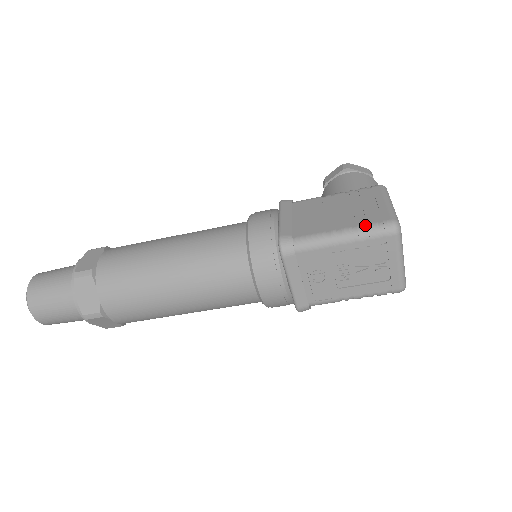
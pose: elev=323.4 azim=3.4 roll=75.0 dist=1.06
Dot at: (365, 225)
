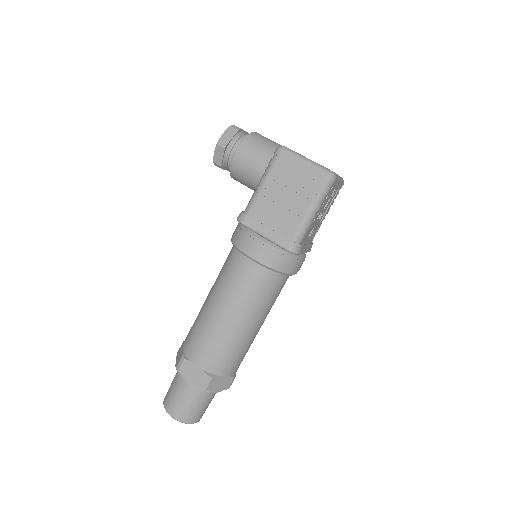
Dot at: (317, 192)
